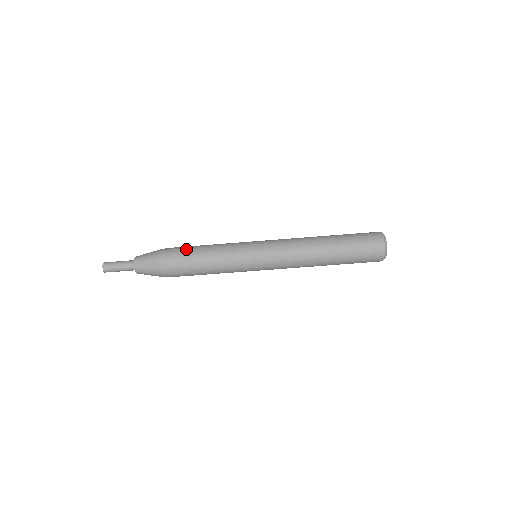
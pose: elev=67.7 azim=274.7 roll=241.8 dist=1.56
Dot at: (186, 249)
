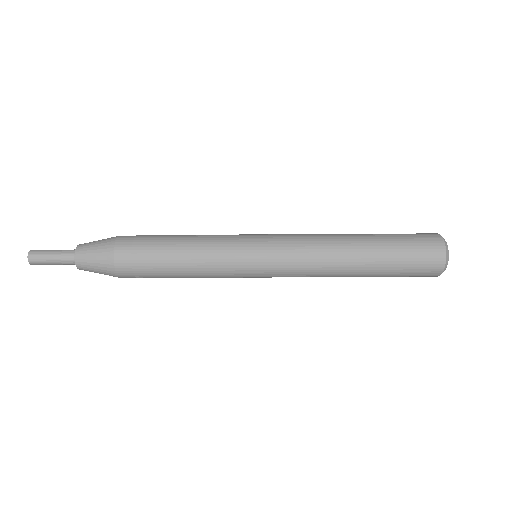
Dot at: occluded
